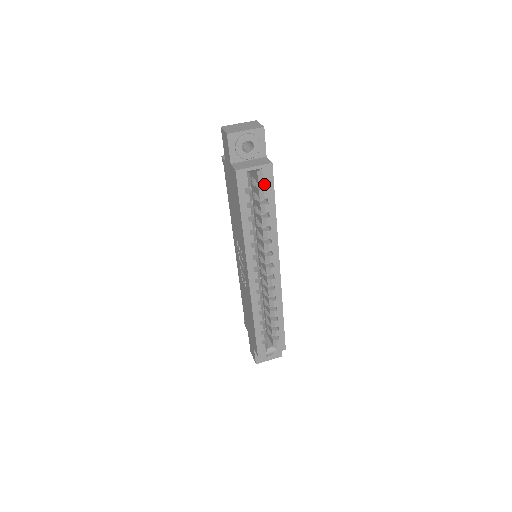
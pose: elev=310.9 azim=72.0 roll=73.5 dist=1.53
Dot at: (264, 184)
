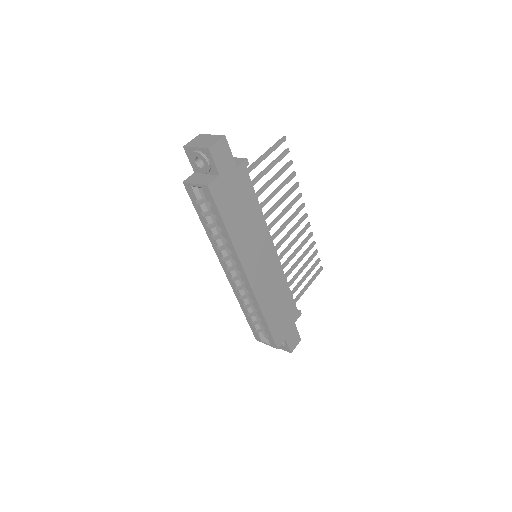
Dot at: occluded
